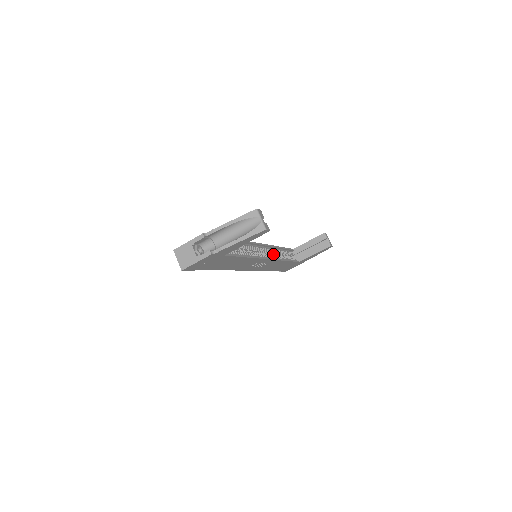
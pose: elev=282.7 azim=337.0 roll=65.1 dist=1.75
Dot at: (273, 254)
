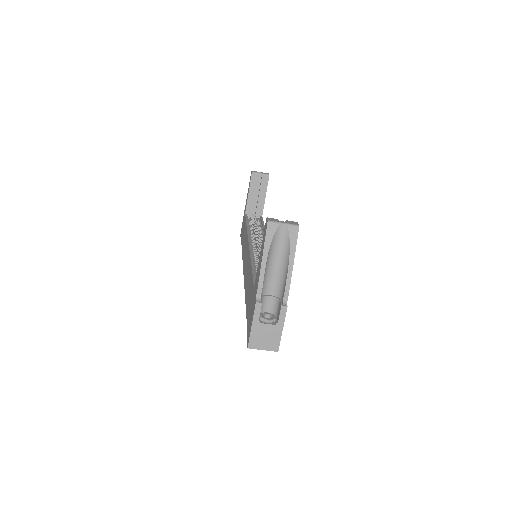
Dot at: occluded
